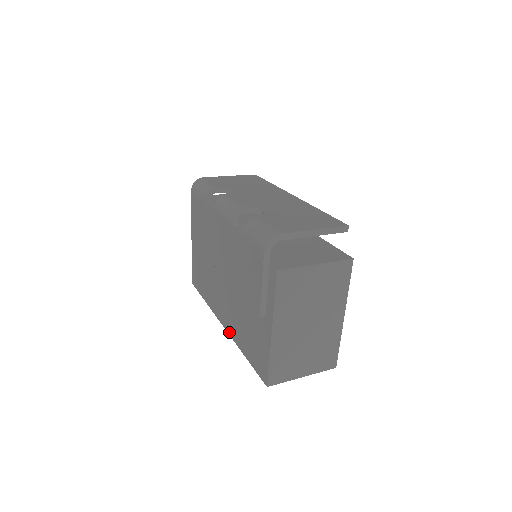
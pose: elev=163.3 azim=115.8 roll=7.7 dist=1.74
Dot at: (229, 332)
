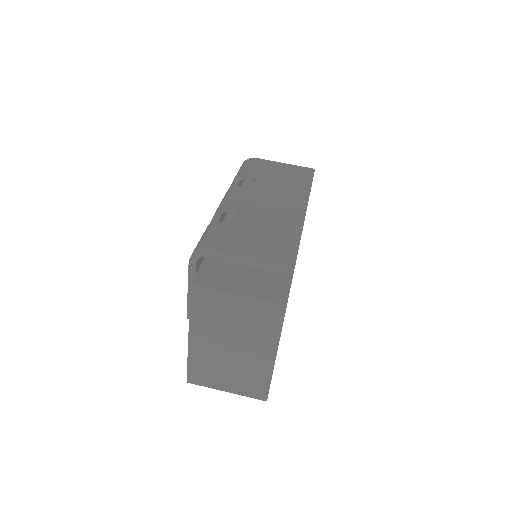
Dot at: occluded
